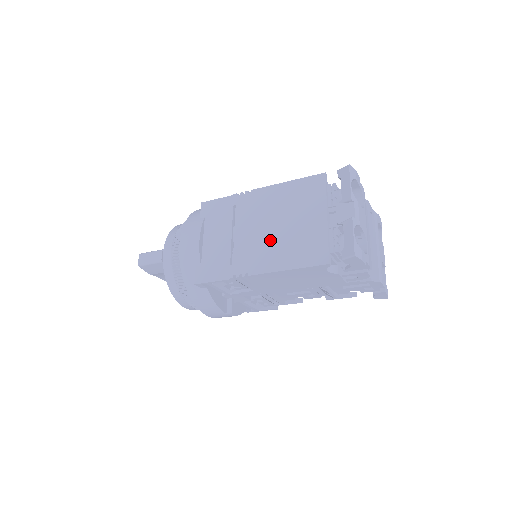
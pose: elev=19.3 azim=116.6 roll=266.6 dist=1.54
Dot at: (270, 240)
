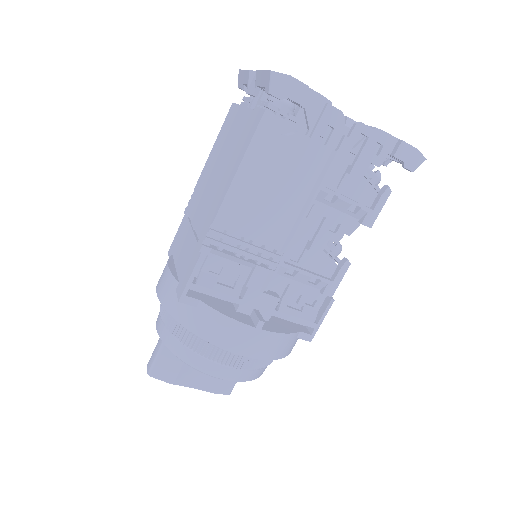
Dot at: (217, 182)
